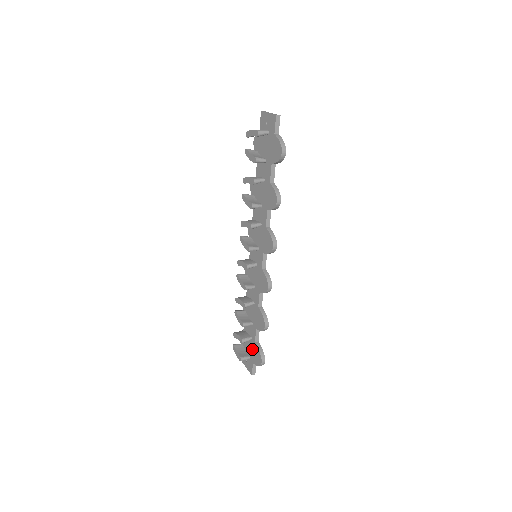
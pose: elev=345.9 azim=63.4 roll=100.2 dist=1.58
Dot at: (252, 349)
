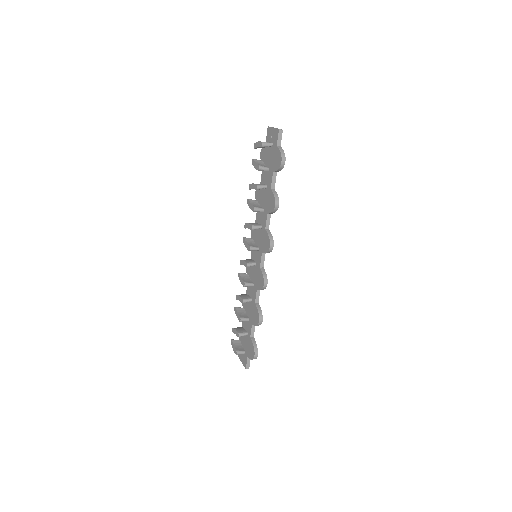
Dot at: (247, 344)
